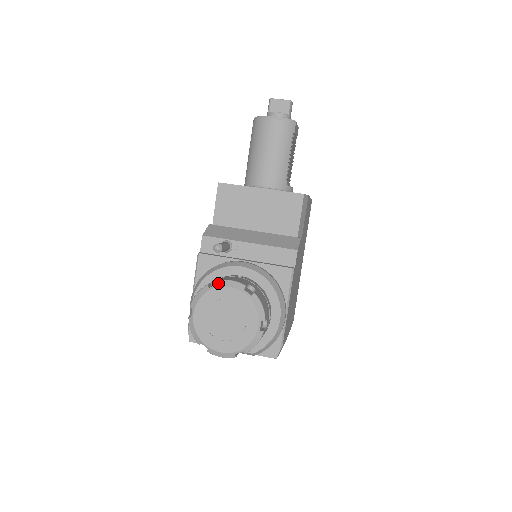
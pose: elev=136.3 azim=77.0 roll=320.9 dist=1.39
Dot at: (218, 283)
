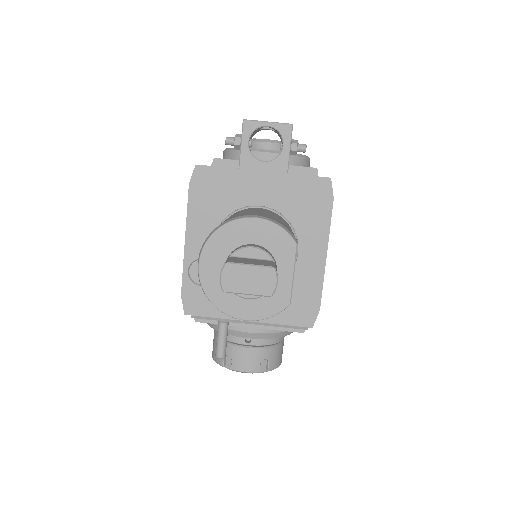
Dot at: occluded
